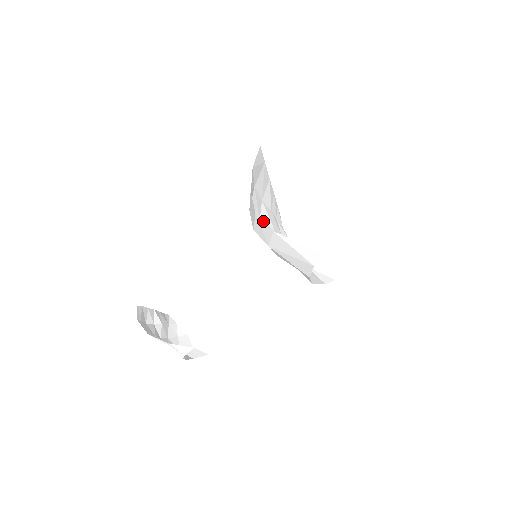
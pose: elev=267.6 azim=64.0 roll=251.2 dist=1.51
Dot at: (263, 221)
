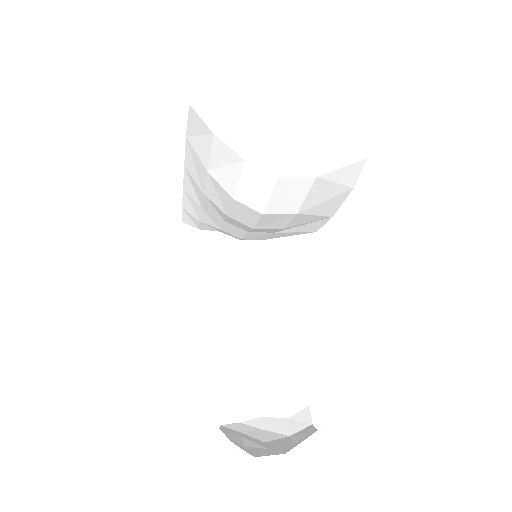
Dot at: (295, 178)
